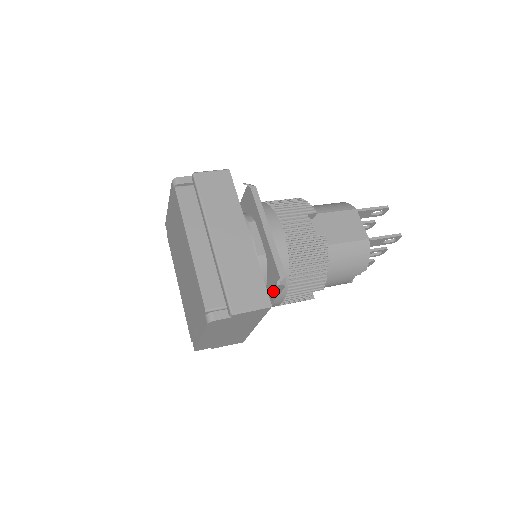
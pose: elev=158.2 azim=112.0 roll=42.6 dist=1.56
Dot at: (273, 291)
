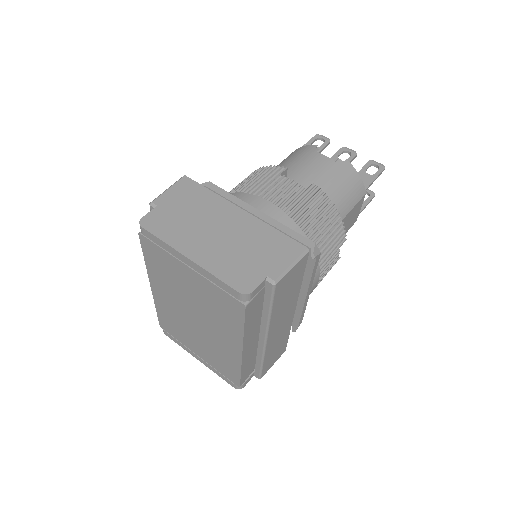
Dot at: occluded
